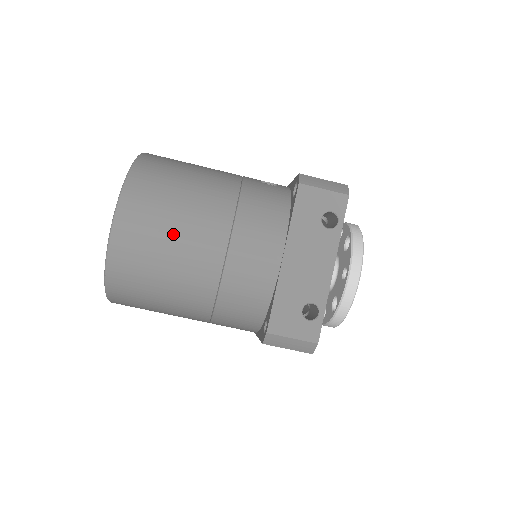
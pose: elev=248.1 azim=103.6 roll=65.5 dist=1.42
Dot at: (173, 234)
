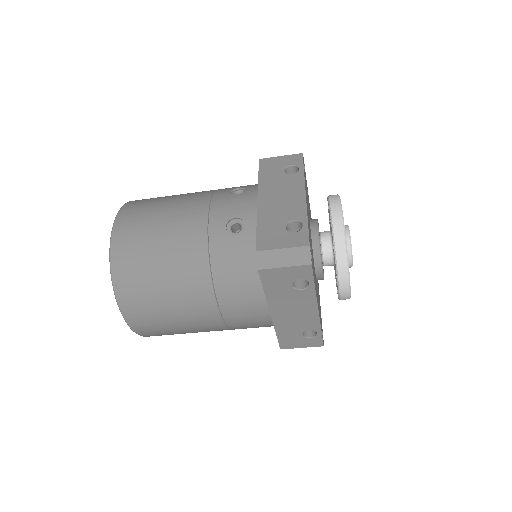
Dot at: (176, 322)
